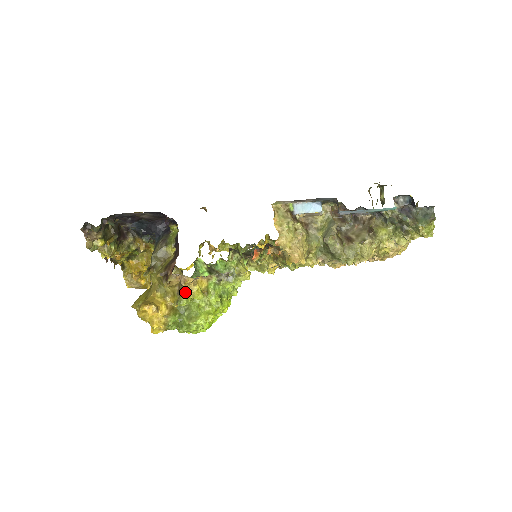
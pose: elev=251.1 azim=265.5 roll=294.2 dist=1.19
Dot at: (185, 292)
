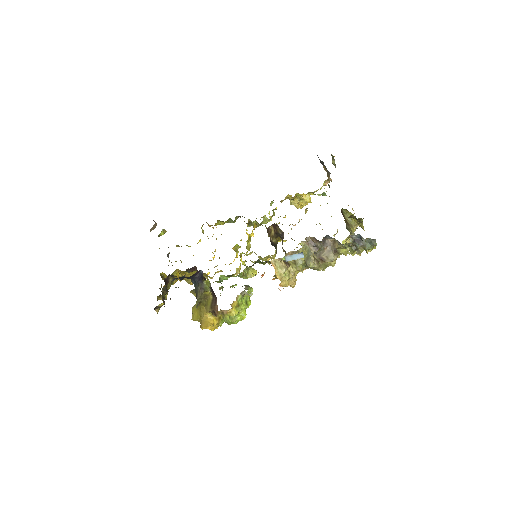
Dot at: (227, 314)
